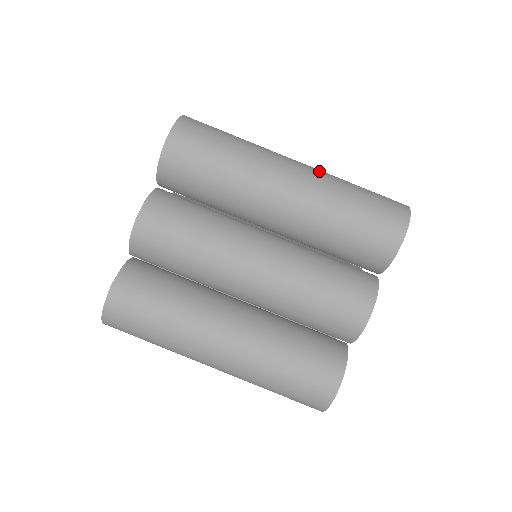
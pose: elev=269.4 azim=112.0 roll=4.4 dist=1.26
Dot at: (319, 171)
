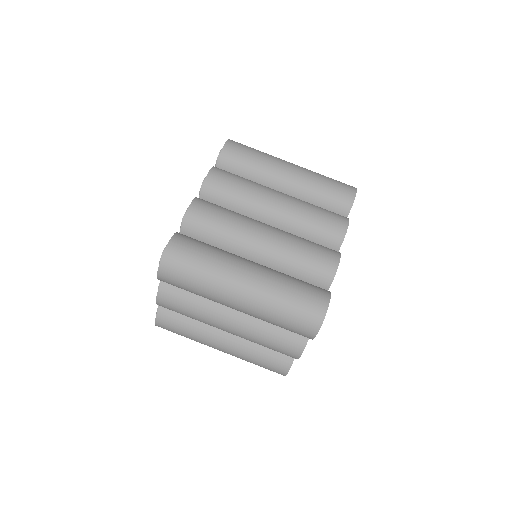
Dot at: (262, 287)
